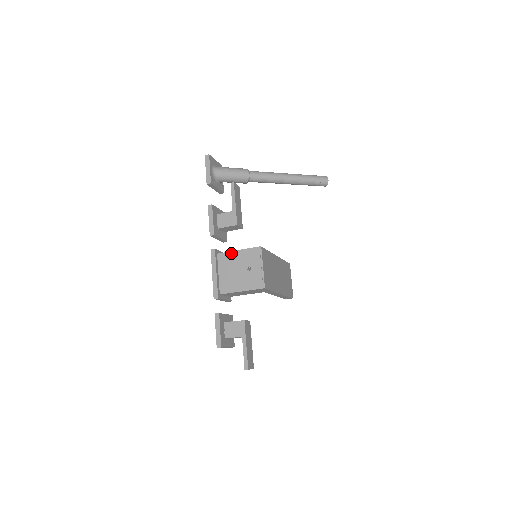
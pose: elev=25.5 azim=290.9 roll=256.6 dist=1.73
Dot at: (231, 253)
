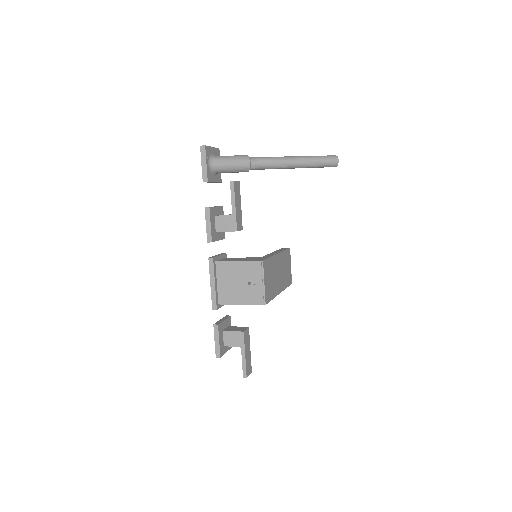
Dot at: (230, 263)
